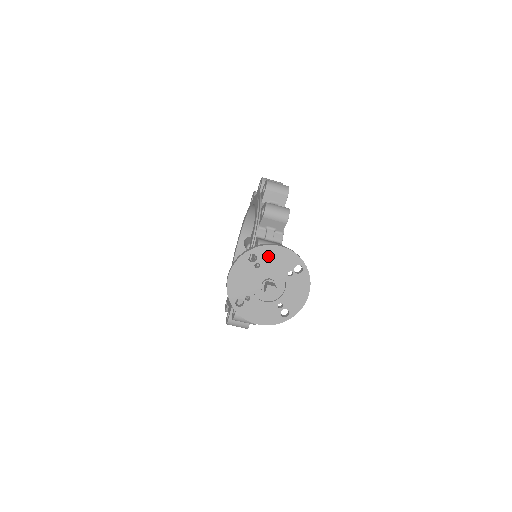
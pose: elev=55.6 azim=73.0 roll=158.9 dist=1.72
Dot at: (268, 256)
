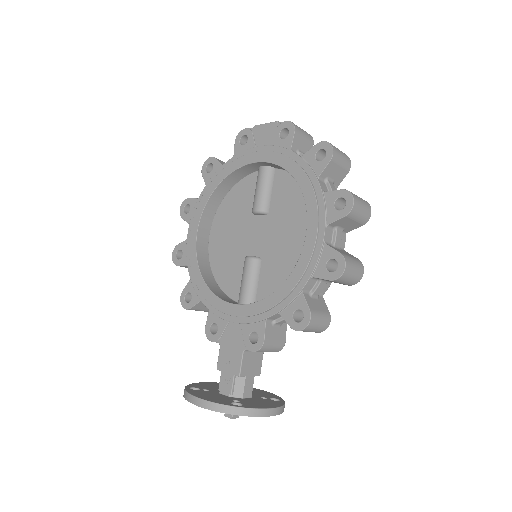
Dot at: occluded
